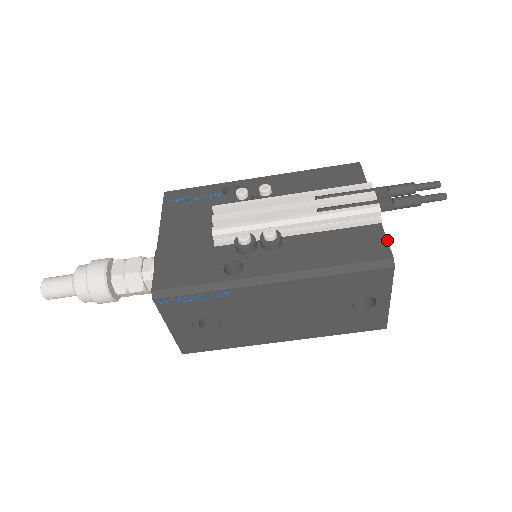
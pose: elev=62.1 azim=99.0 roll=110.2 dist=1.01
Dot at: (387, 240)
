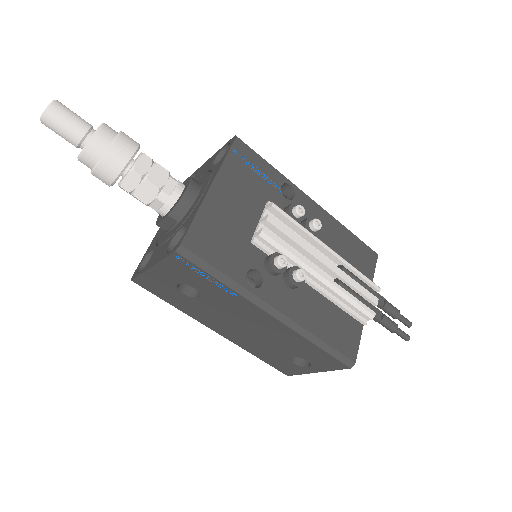
Dot at: occluded
